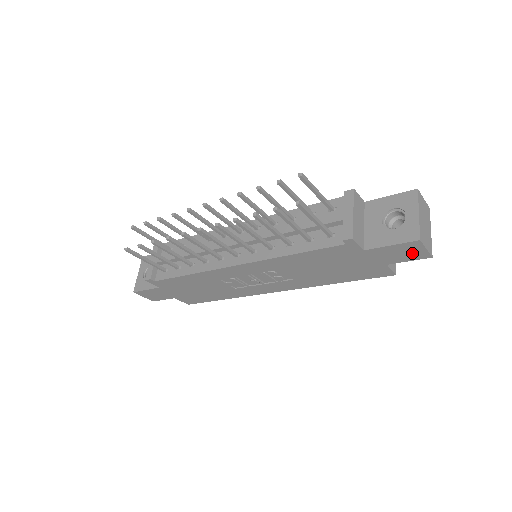
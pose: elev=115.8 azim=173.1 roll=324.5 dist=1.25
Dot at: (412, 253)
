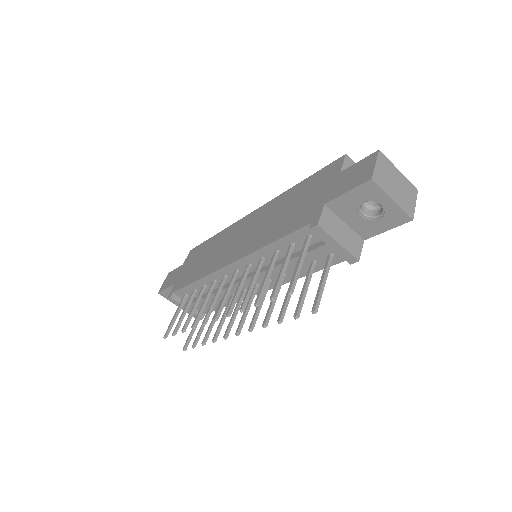
Dot at: occluded
